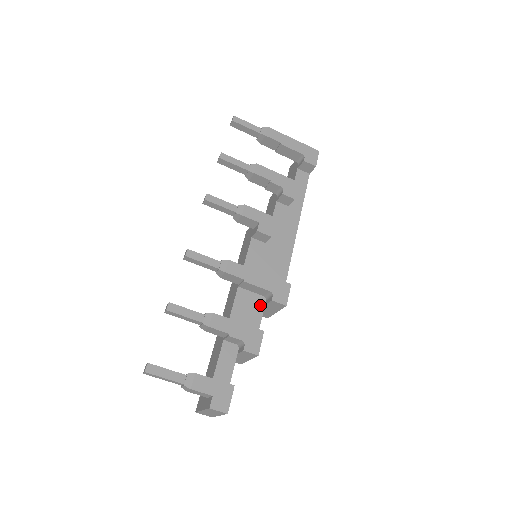
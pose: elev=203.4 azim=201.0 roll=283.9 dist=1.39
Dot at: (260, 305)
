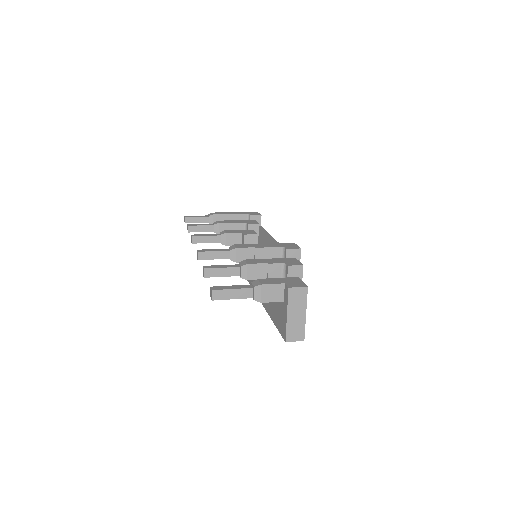
Dot at: occluded
